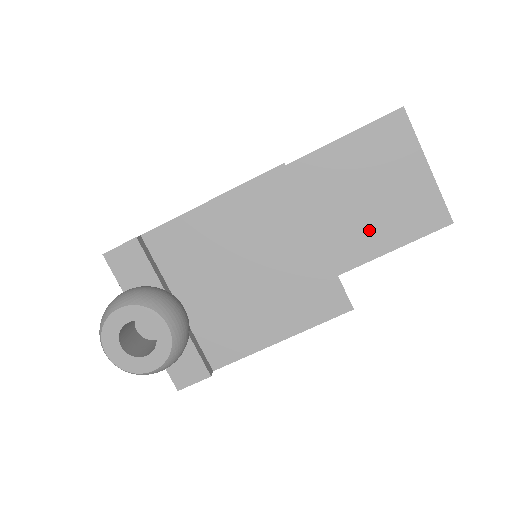
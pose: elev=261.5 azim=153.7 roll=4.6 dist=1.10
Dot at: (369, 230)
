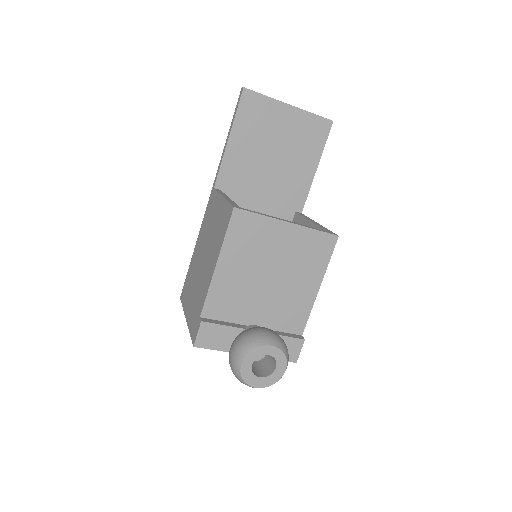
Dot at: (293, 173)
